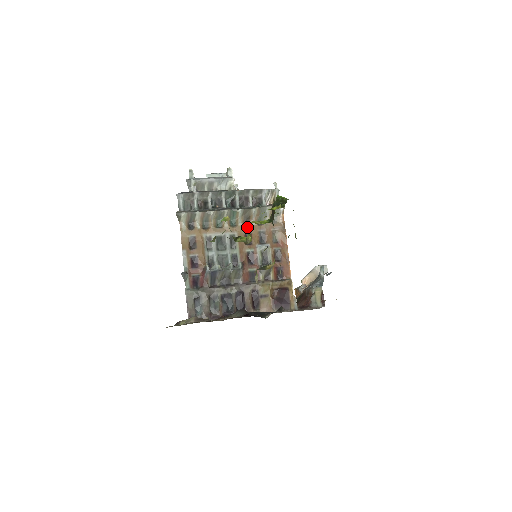
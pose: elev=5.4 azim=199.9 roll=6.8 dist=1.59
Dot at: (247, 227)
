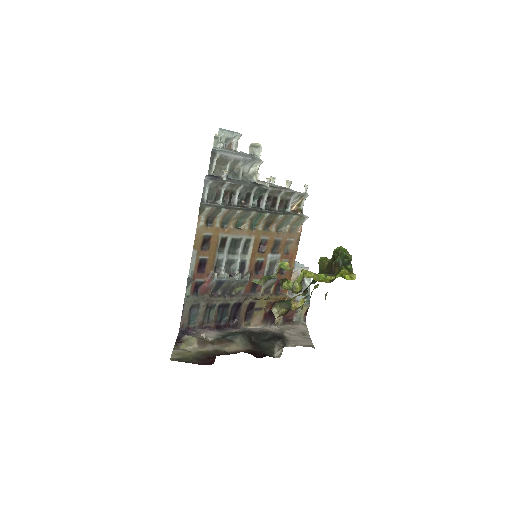
Dot at: (266, 233)
